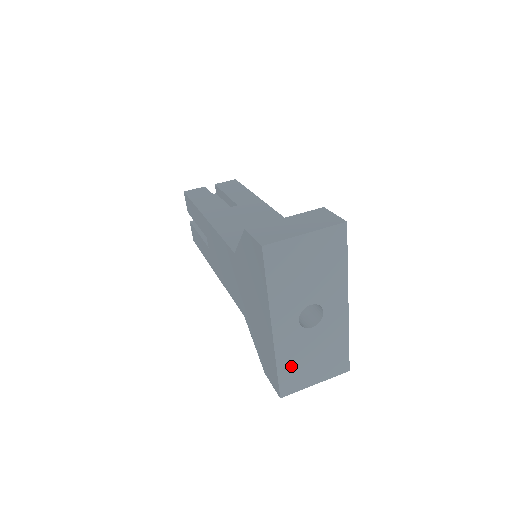
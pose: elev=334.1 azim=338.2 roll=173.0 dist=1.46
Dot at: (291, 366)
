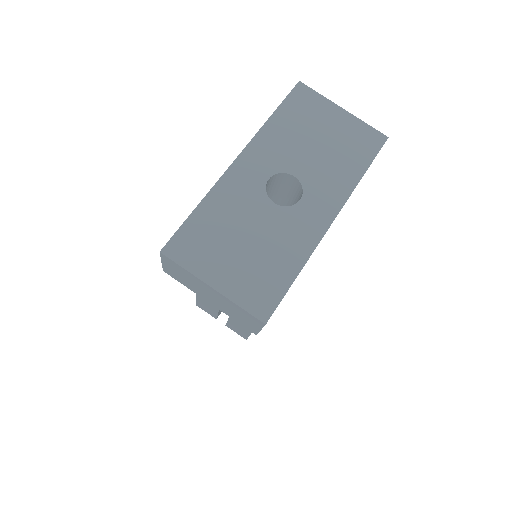
Dot at: (212, 223)
